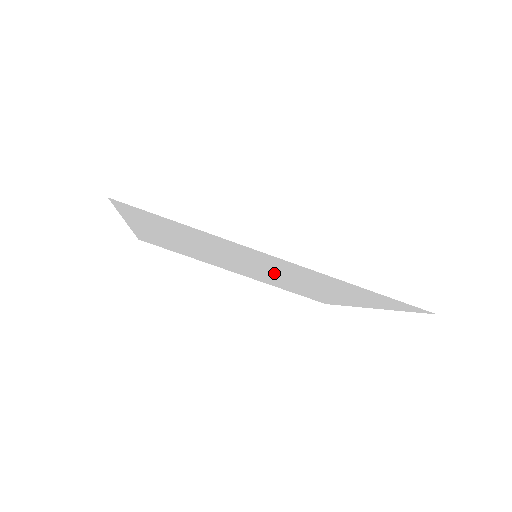
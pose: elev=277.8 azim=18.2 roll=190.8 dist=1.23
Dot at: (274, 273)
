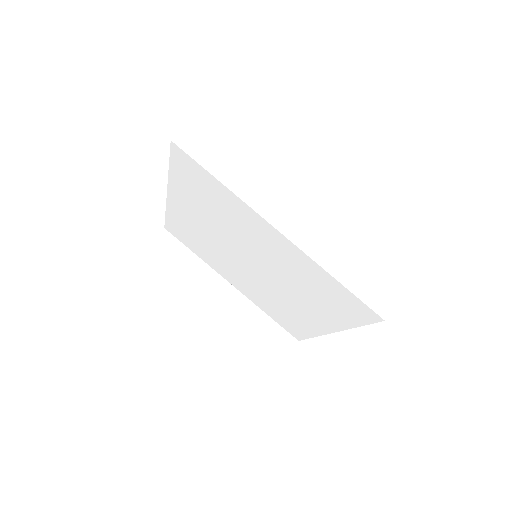
Dot at: (266, 270)
